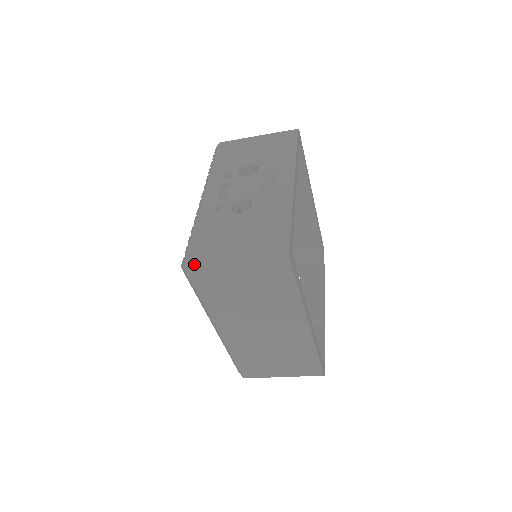
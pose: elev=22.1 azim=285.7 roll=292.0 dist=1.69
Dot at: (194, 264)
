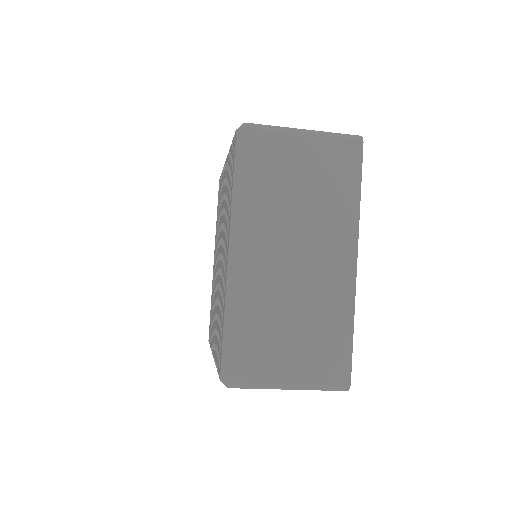
Dot at: (257, 124)
